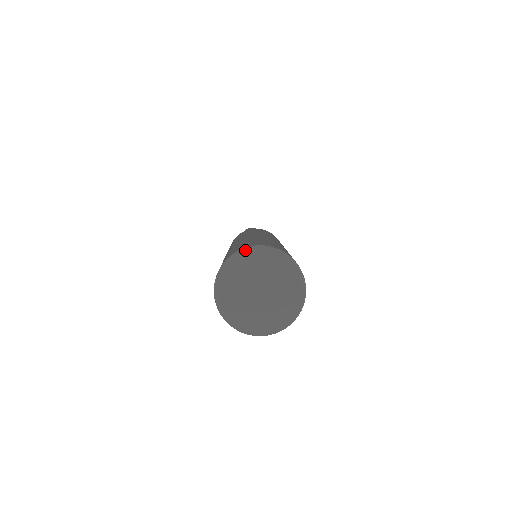
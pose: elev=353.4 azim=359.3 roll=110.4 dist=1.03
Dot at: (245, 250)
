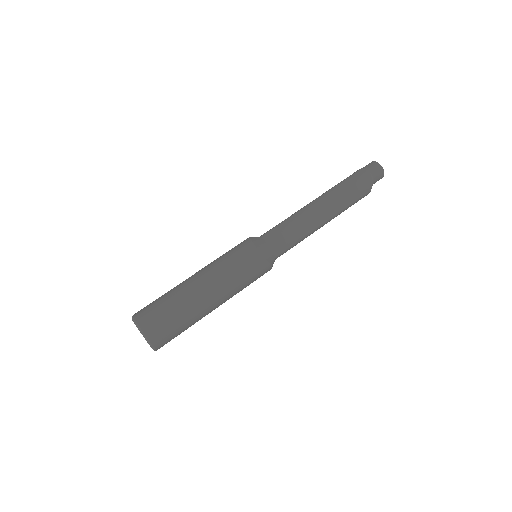
Dot at: (134, 321)
